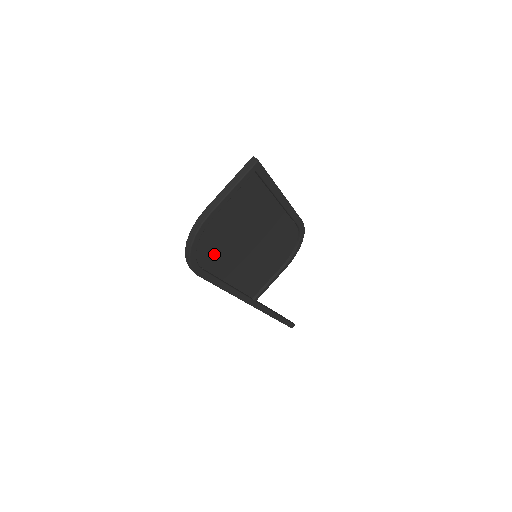
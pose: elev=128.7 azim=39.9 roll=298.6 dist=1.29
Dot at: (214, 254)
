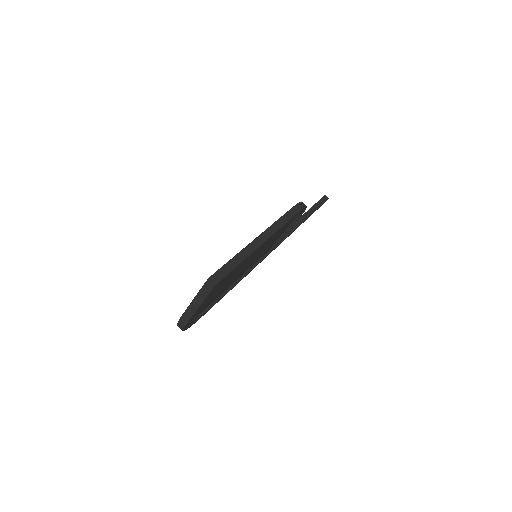
Dot at: (210, 302)
